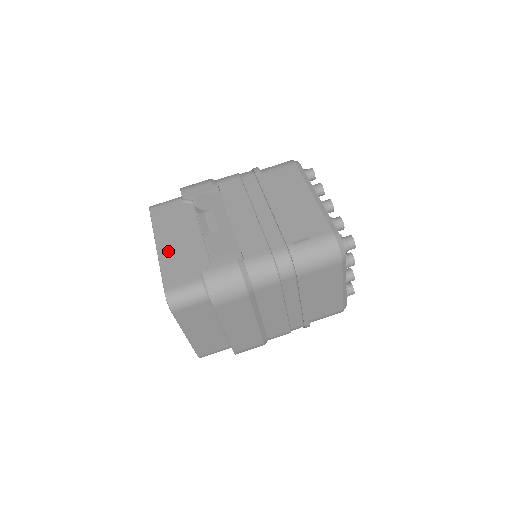
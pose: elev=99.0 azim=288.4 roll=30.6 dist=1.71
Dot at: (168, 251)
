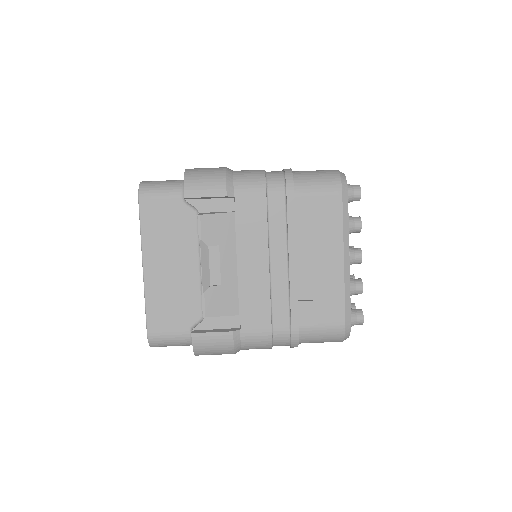
Dot at: (157, 279)
